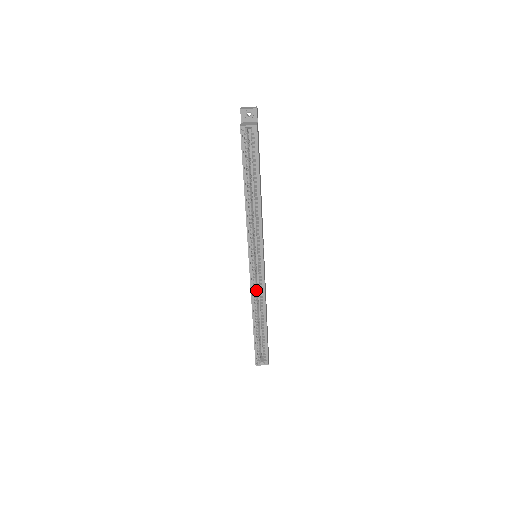
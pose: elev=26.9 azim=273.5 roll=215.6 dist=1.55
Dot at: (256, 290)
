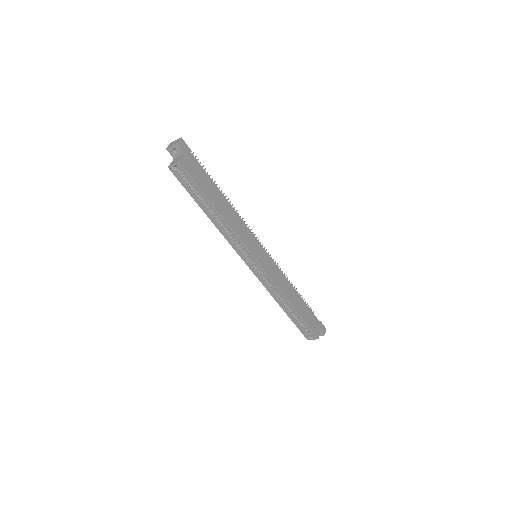
Dot at: (269, 284)
